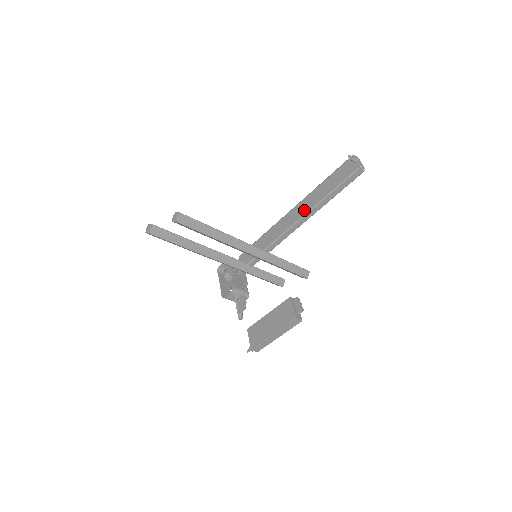
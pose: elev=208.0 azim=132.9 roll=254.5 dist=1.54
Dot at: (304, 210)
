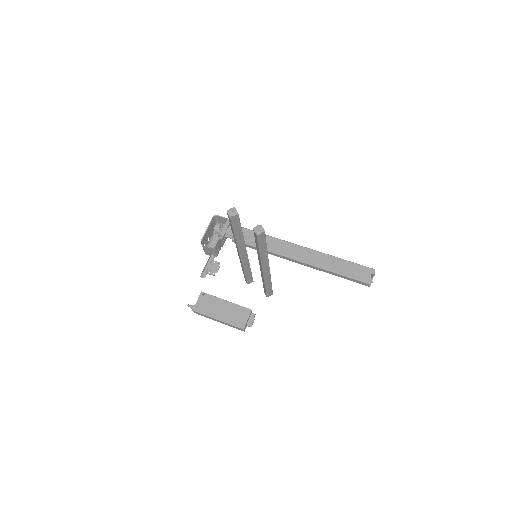
Dot at: (313, 261)
